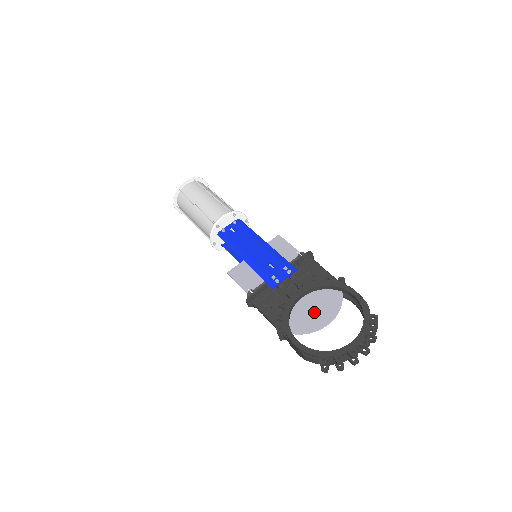
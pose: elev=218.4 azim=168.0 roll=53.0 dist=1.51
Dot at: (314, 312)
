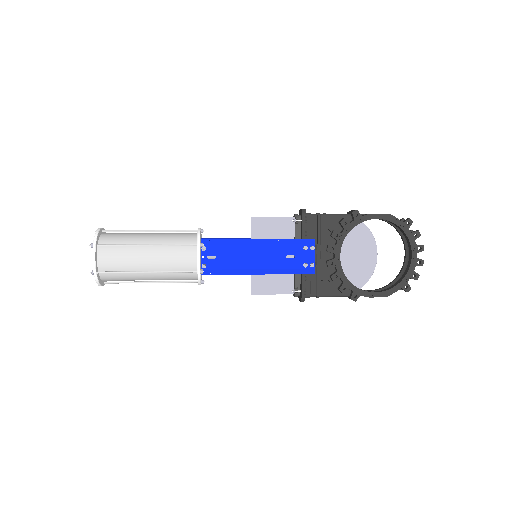
Dot at: (358, 257)
